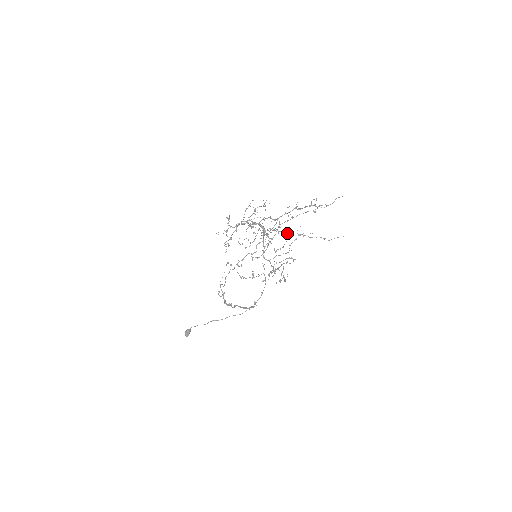
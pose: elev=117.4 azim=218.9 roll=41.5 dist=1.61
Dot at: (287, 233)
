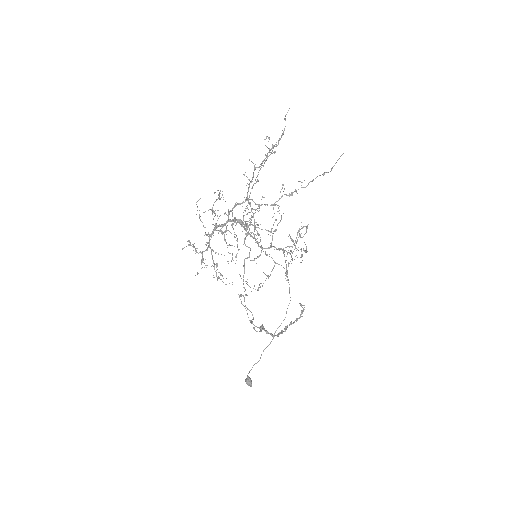
Dot at: (274, 205)
